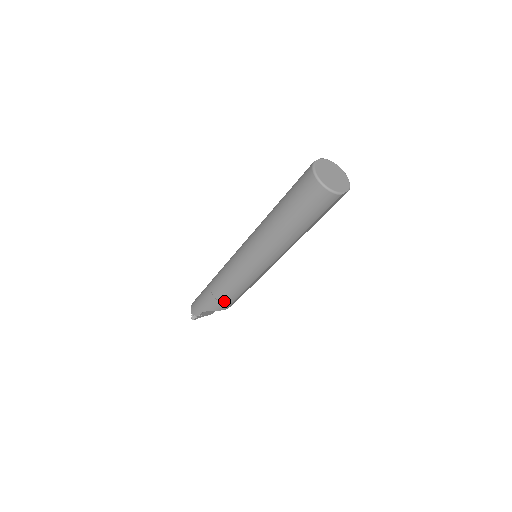
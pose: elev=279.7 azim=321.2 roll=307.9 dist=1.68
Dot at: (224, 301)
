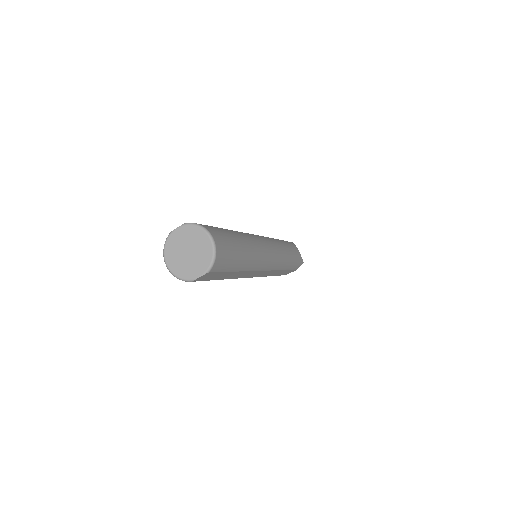
Dot at: occluded
